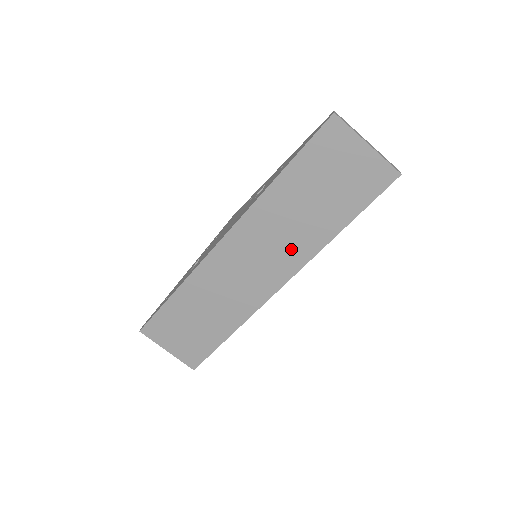
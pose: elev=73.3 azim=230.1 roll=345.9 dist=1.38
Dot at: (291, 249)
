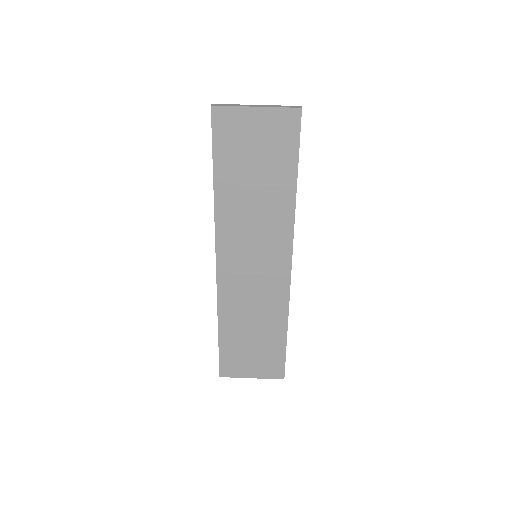
Dot at: (272, 231)
